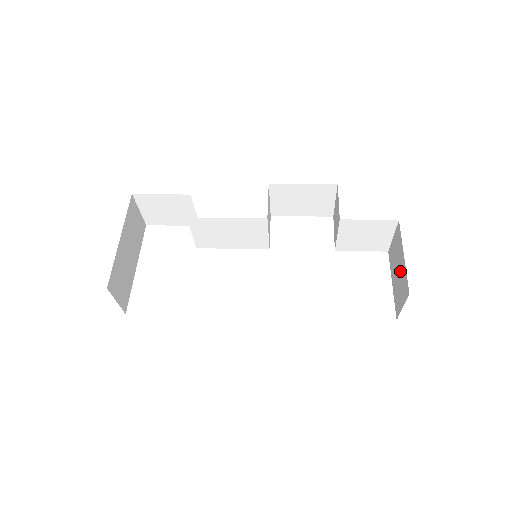
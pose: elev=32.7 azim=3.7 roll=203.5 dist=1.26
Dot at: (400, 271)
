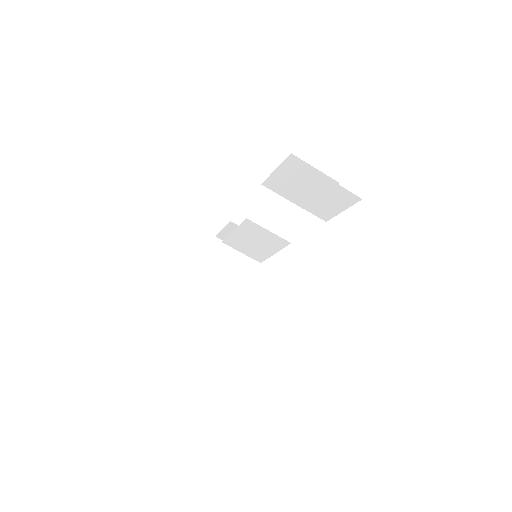
Dot at: occluded
